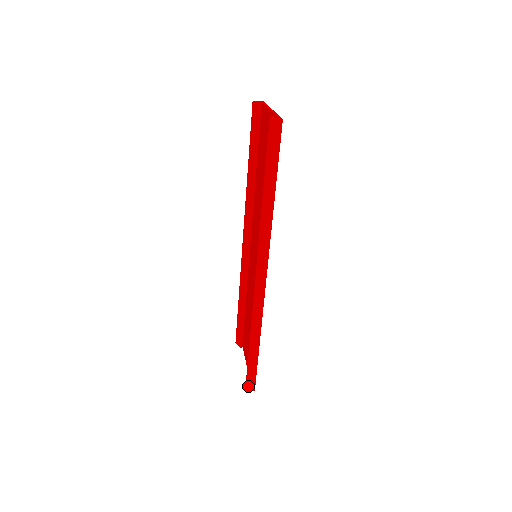
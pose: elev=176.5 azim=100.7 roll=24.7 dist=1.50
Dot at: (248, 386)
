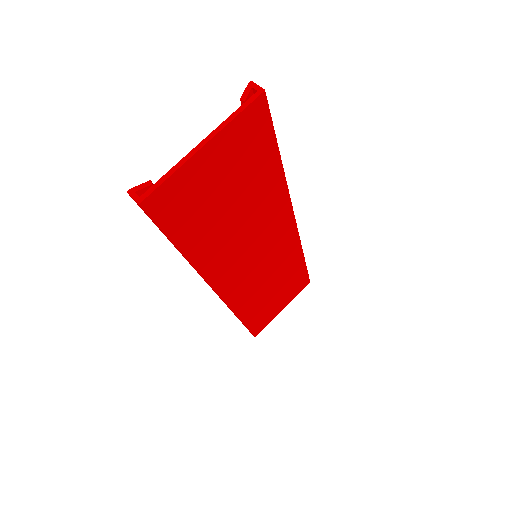
Dot at: occluded
